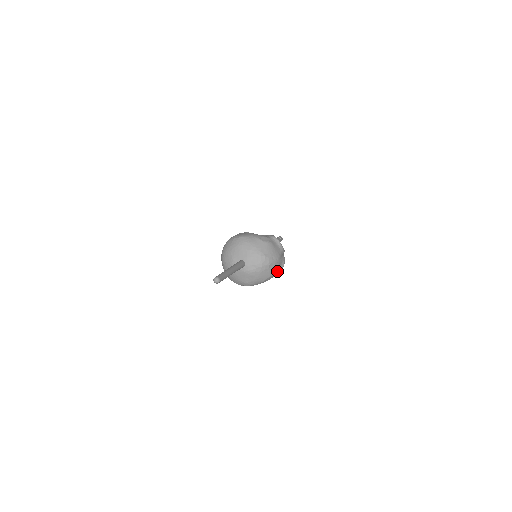
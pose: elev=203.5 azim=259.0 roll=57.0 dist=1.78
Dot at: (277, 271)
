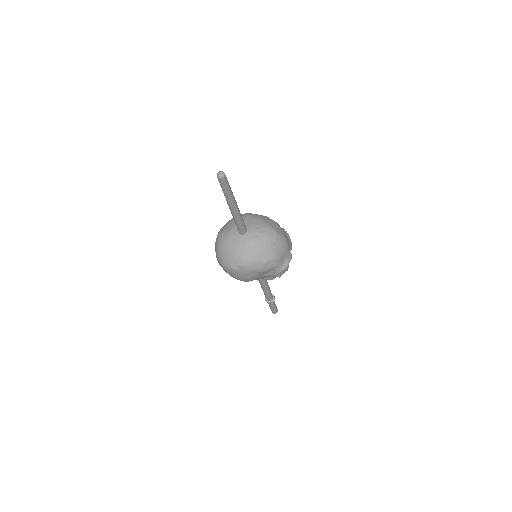
Dot at: (282, 261)
